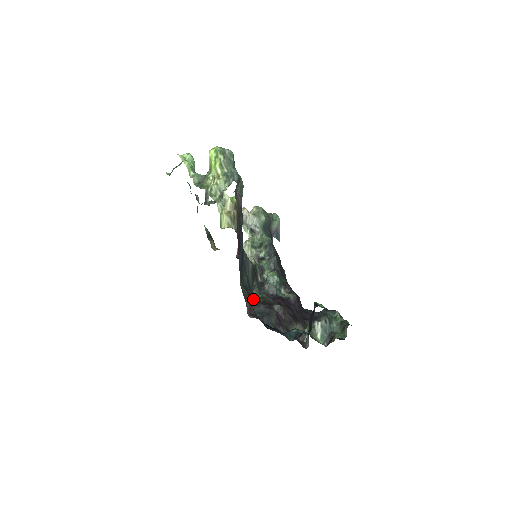
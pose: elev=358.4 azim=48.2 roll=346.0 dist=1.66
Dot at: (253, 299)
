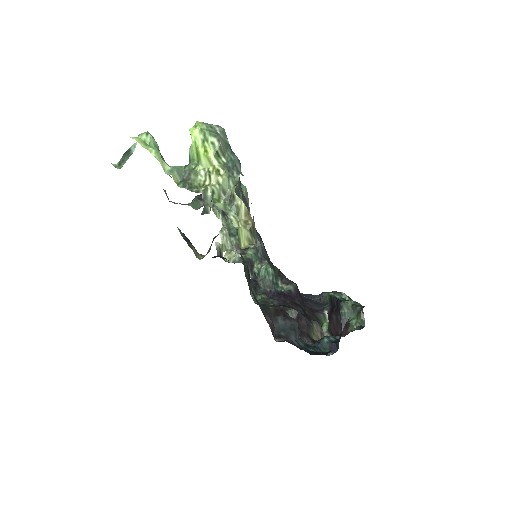
Dot at: (268, 313)
